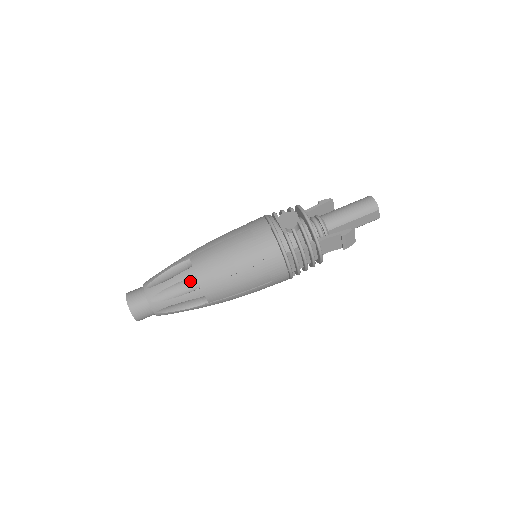
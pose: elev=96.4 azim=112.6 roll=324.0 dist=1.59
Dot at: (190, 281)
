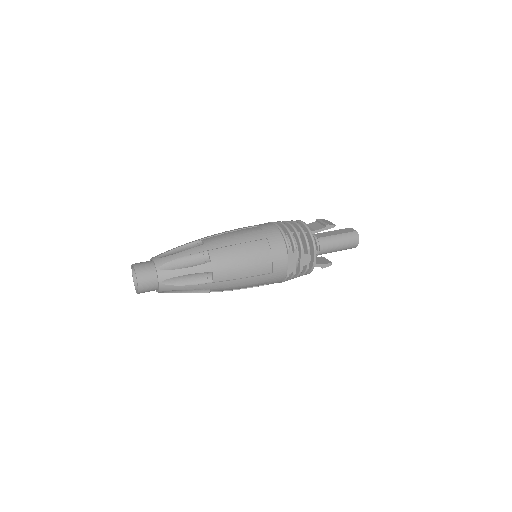
Dot at: occluded
